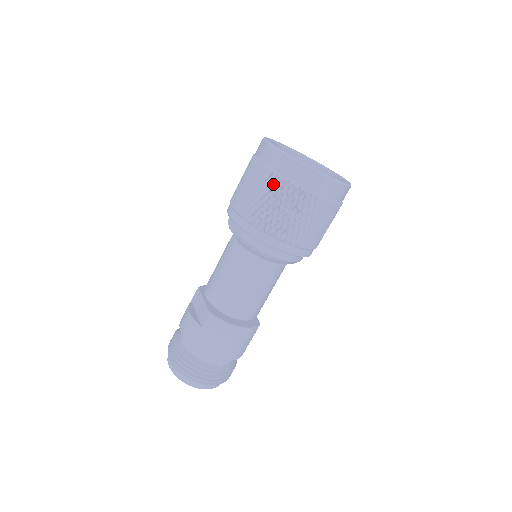
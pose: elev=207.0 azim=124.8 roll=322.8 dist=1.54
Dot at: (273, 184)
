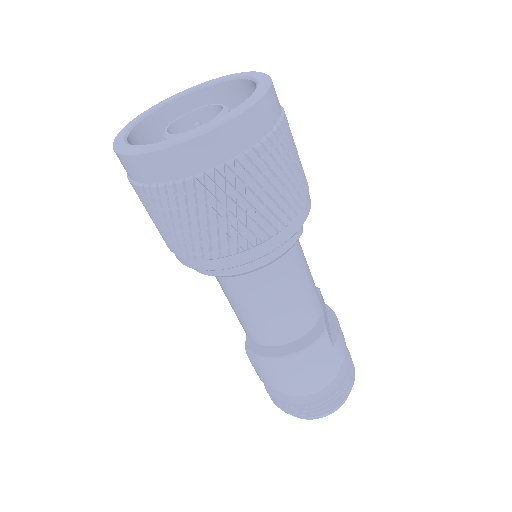
Dot at: (141, 198)
